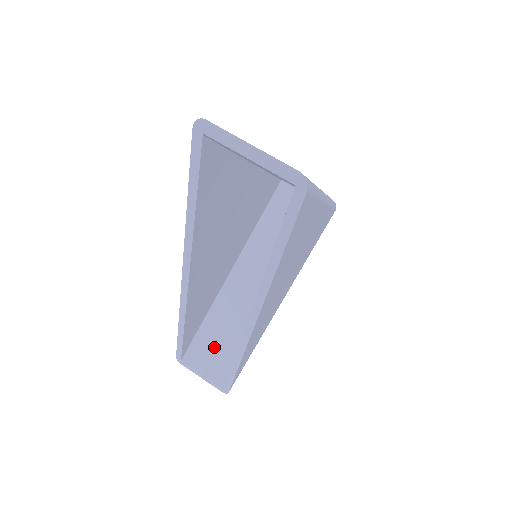
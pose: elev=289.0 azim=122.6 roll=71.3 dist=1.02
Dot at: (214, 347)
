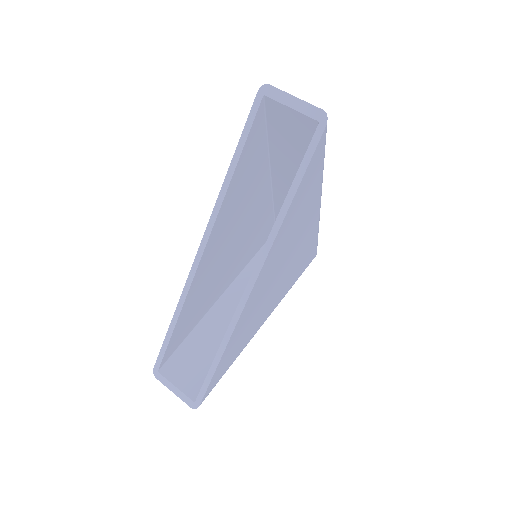
Dot at: (194, 360)
